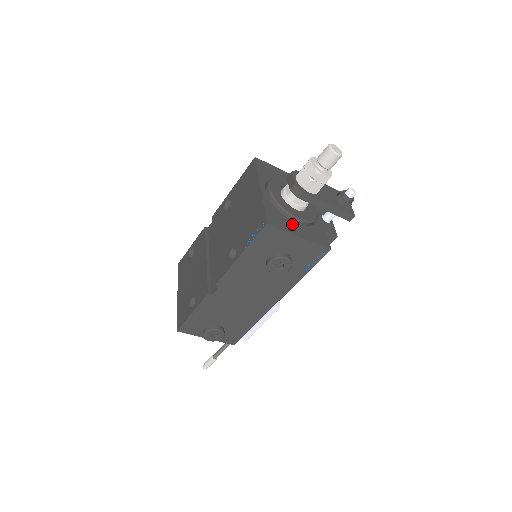
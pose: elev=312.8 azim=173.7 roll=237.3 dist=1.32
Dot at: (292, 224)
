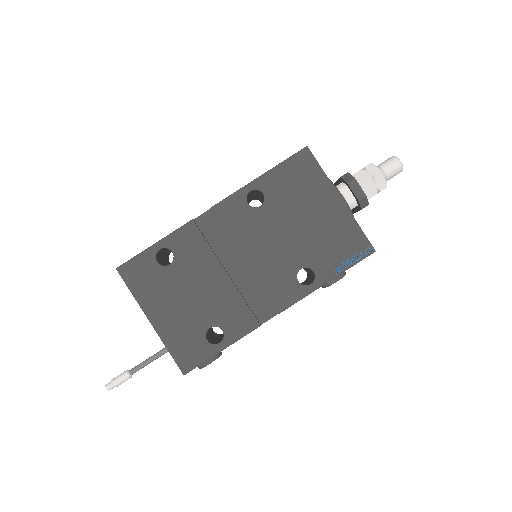
Dot at: occluded
